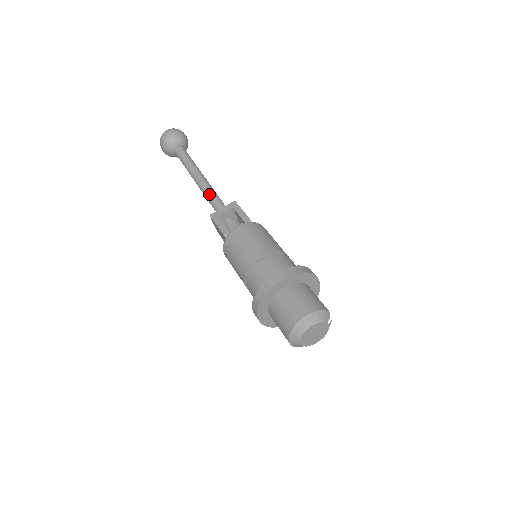
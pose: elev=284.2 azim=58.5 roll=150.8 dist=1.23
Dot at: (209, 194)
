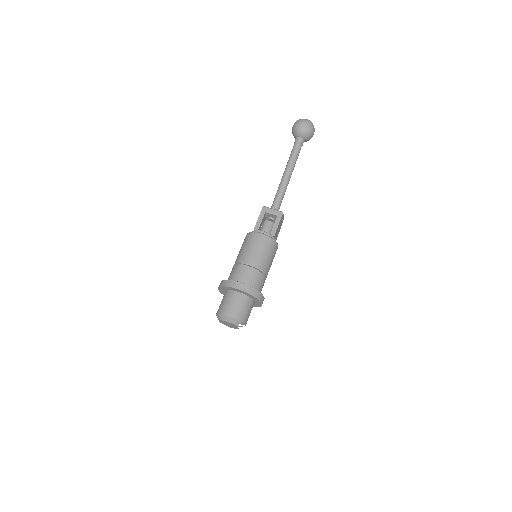
Dot at: (279, 191)
